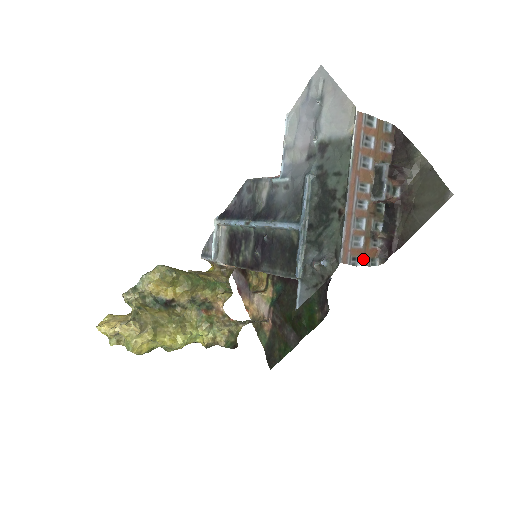
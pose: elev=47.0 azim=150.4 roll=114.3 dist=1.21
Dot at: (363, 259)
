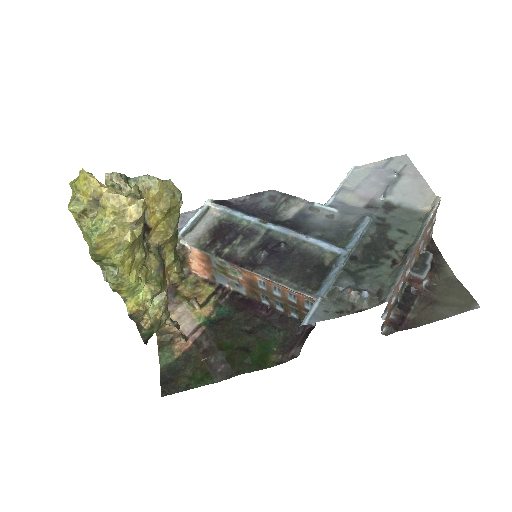
Dot at: occluded
